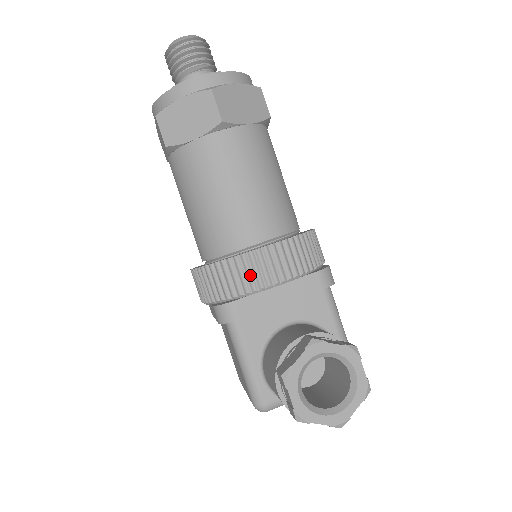
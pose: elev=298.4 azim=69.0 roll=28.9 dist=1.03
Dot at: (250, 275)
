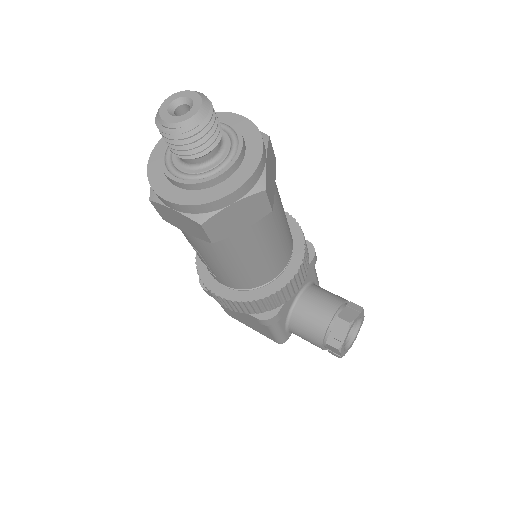
Dot at: (288, 294)
